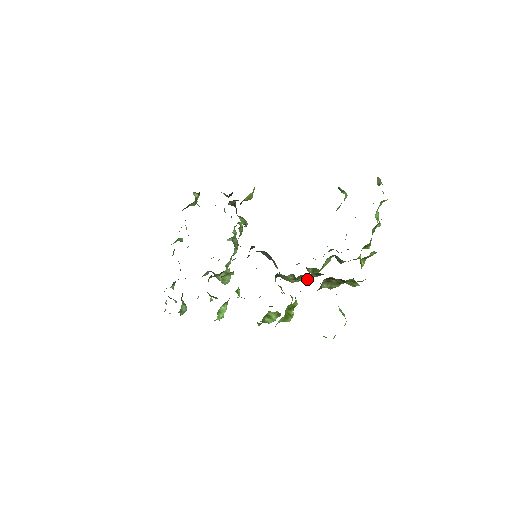
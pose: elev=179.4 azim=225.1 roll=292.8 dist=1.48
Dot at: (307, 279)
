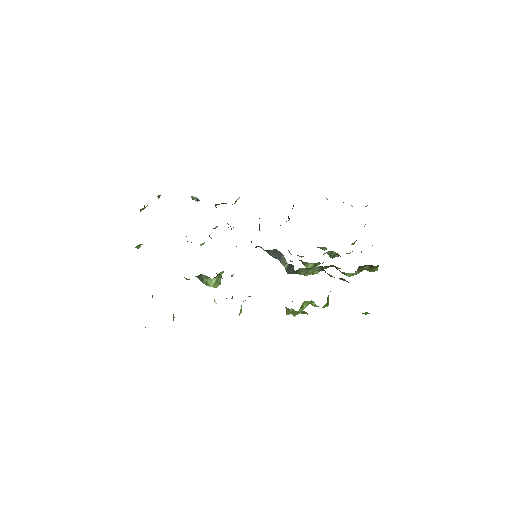
Dot at: occluded
